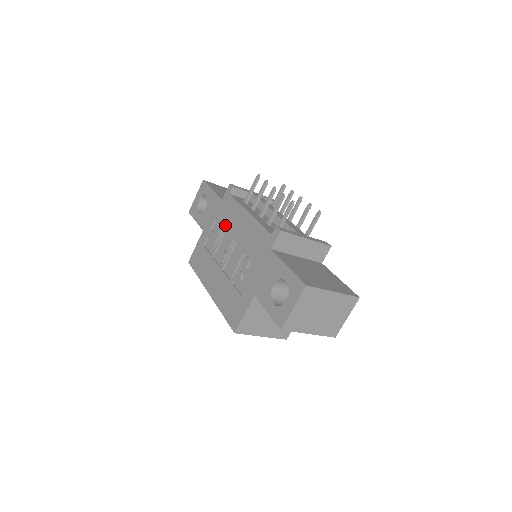
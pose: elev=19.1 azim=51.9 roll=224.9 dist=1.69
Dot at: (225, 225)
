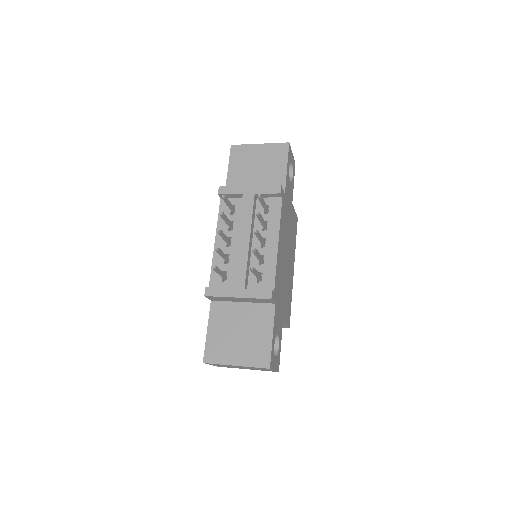
Dot at: occluded
